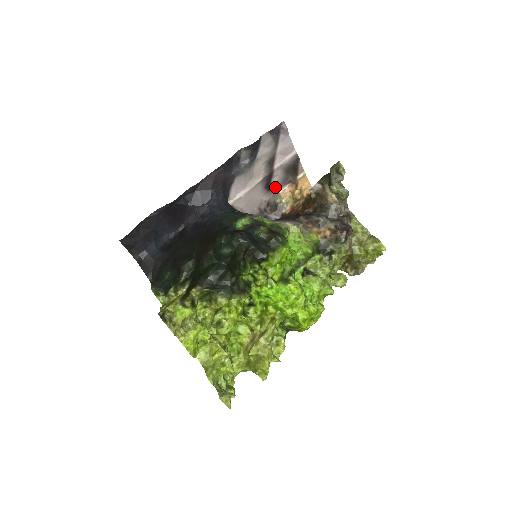
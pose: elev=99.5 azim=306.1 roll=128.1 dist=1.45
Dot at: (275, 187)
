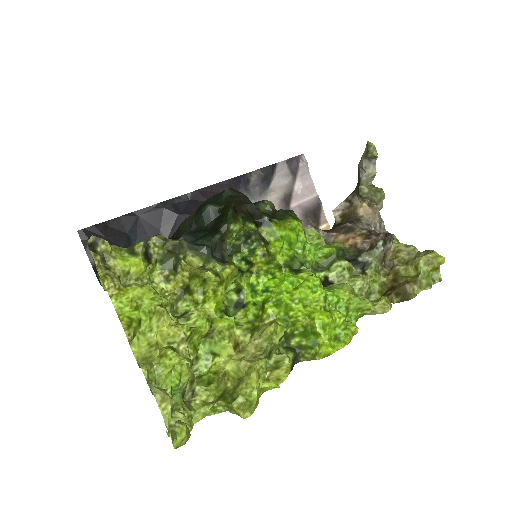
Dot at: occluded
